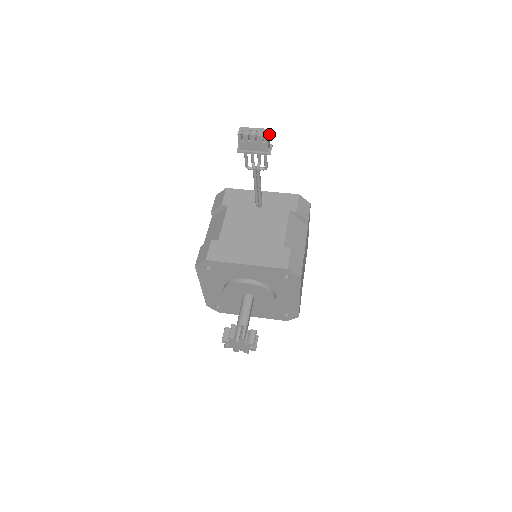
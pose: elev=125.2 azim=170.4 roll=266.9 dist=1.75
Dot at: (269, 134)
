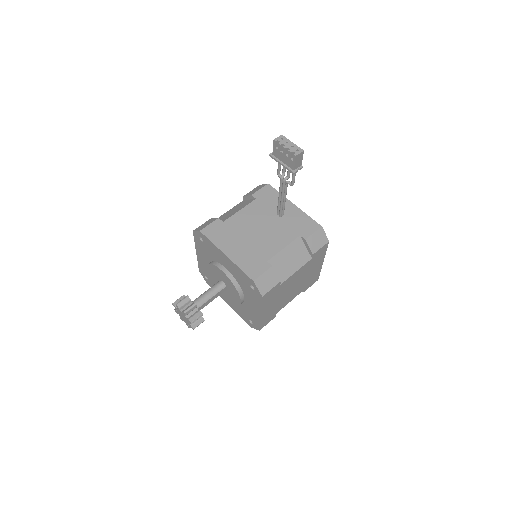
Dot at: (301, 155)
